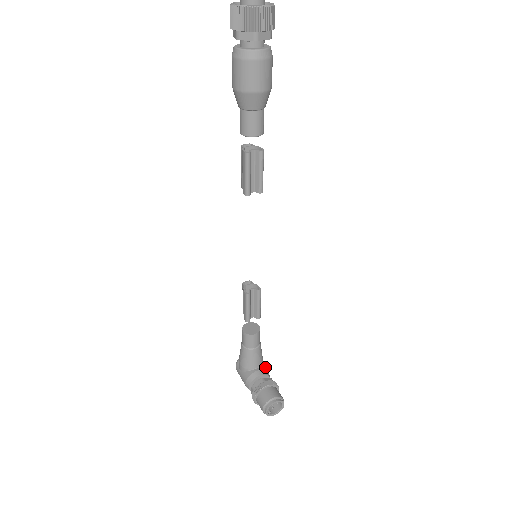
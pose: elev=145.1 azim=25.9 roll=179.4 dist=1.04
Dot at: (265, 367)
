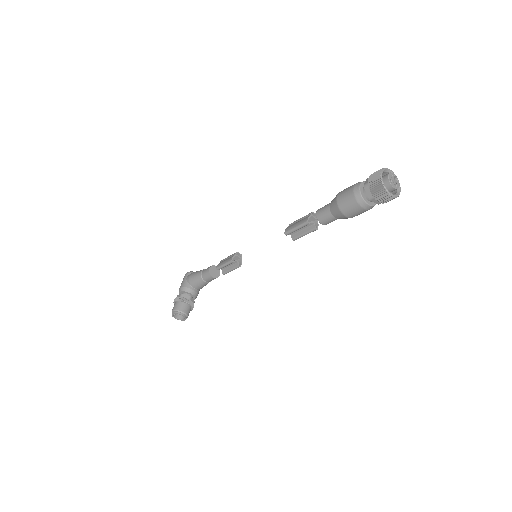
Dot at: occluded
